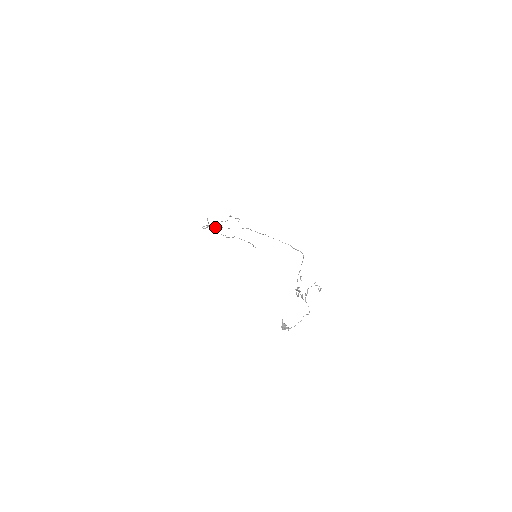
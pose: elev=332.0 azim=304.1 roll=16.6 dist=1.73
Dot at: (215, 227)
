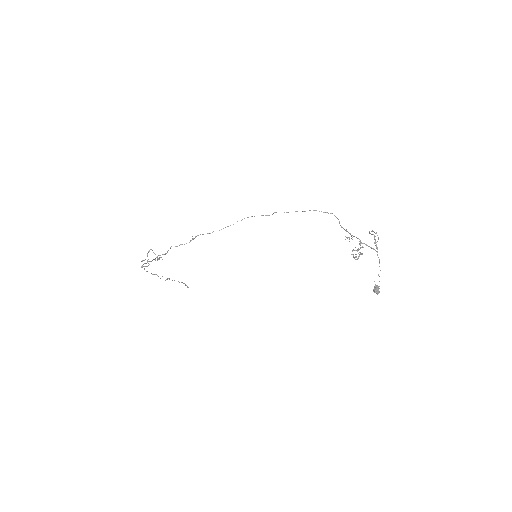
Dot at: (186, 243)
